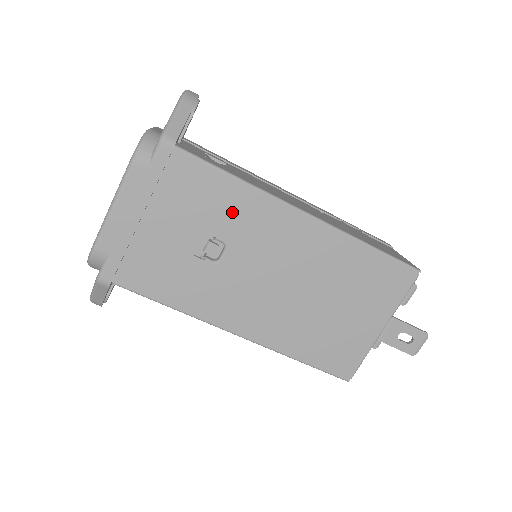
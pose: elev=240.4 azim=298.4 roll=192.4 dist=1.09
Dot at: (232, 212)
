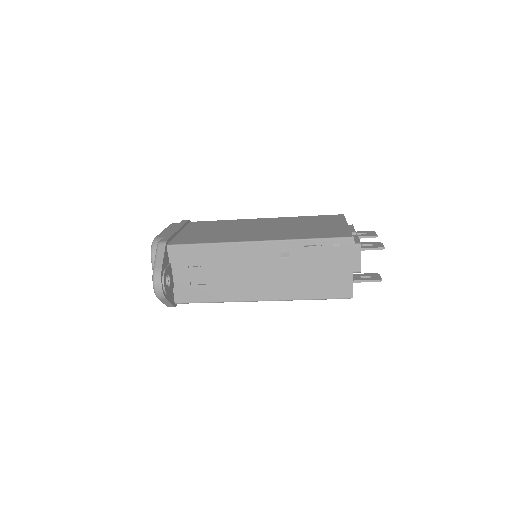
Dot at: occluded
